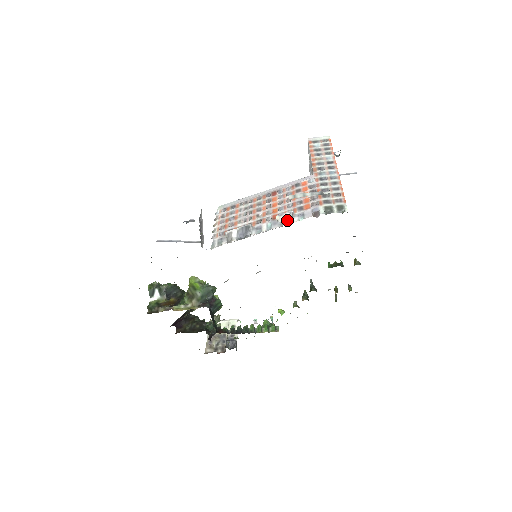
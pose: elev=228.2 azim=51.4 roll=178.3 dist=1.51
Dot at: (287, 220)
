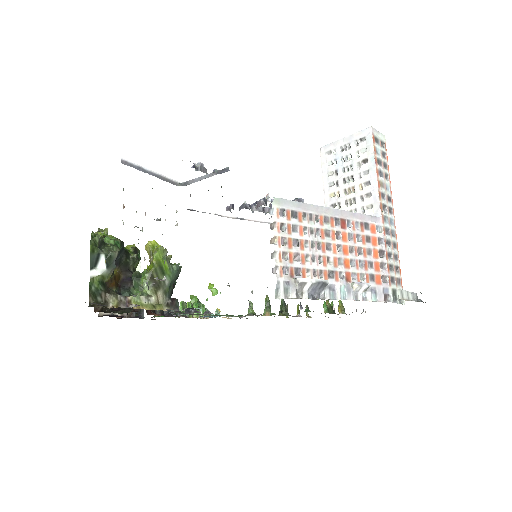
Dot at: (362, 293)
